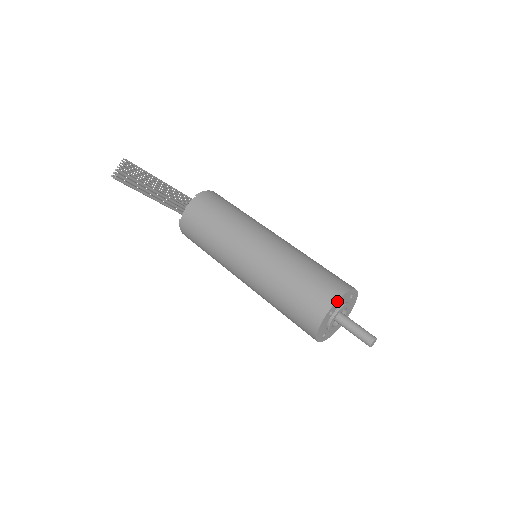
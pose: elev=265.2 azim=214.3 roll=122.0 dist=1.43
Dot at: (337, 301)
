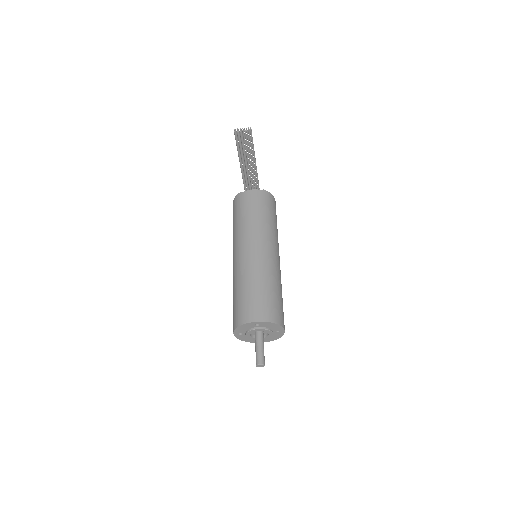
Dot at: (268, 322)
